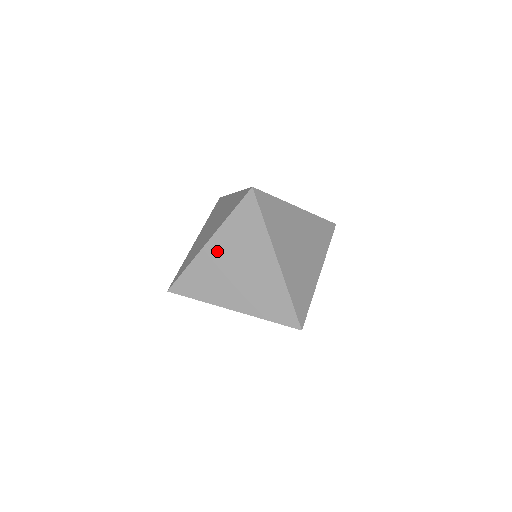
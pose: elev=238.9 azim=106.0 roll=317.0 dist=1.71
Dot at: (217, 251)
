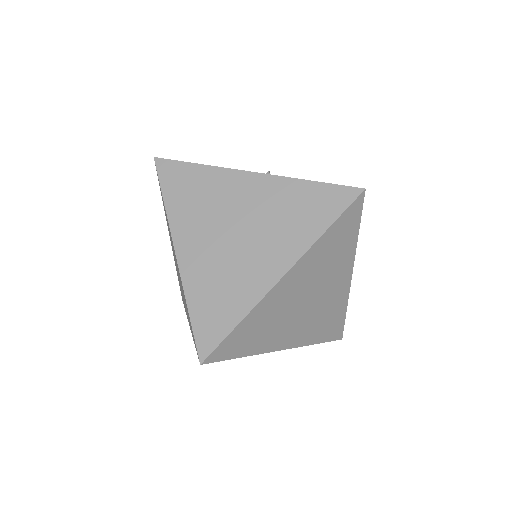
Dot at: occluded
